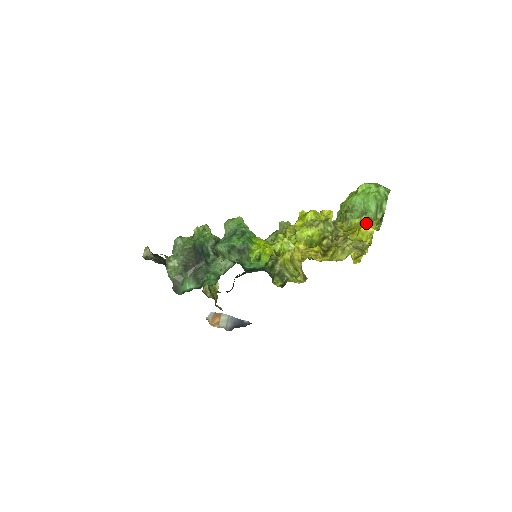
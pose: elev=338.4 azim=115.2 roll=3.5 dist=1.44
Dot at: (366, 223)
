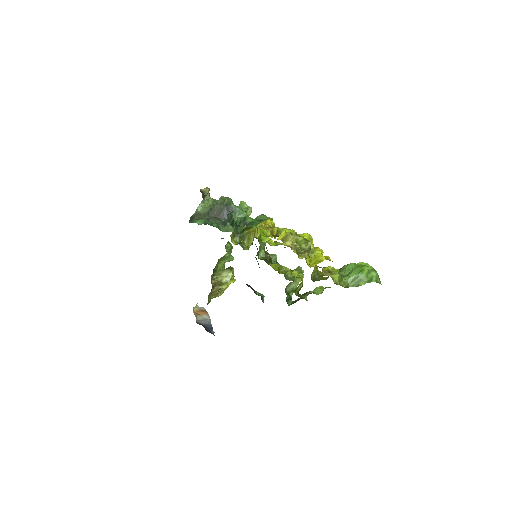
Dot at: (327, 257)
